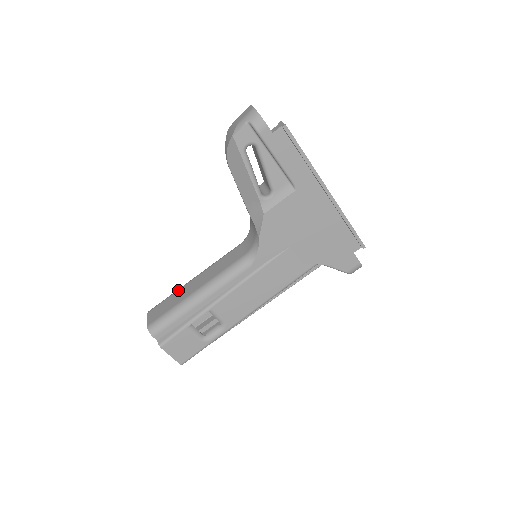
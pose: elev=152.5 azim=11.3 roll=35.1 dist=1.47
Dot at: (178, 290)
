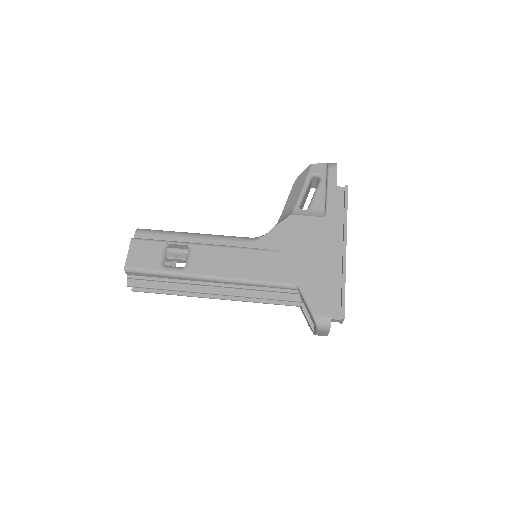
Dot at: occluded
